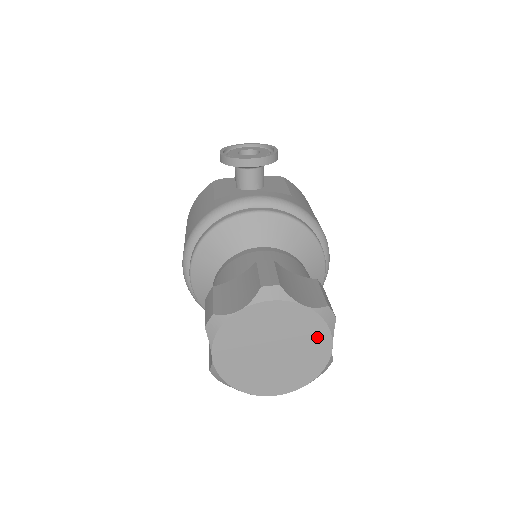
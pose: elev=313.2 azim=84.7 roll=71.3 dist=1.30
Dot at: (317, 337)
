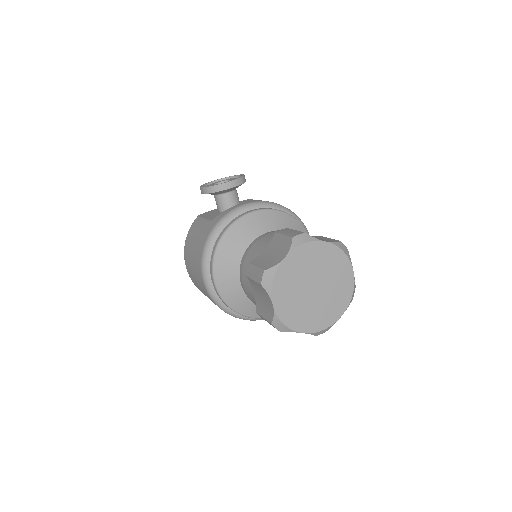
Dot at: (341, 266)
